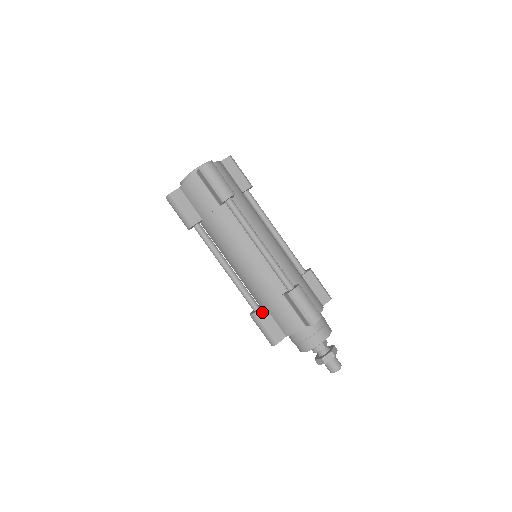
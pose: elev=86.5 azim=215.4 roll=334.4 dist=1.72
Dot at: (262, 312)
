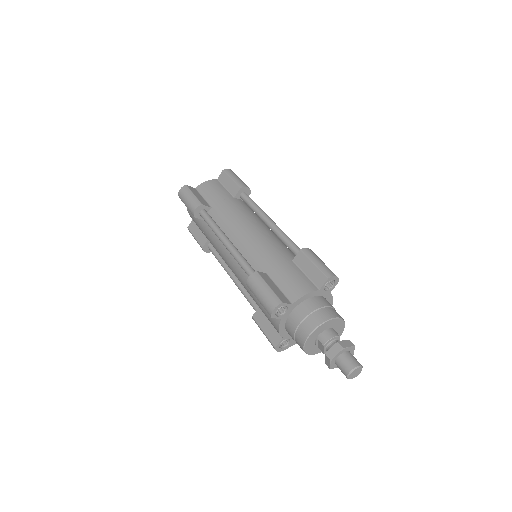
Dot at: (265, 275)
